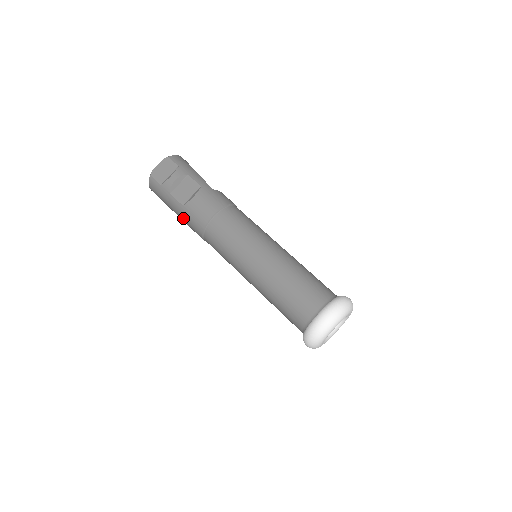
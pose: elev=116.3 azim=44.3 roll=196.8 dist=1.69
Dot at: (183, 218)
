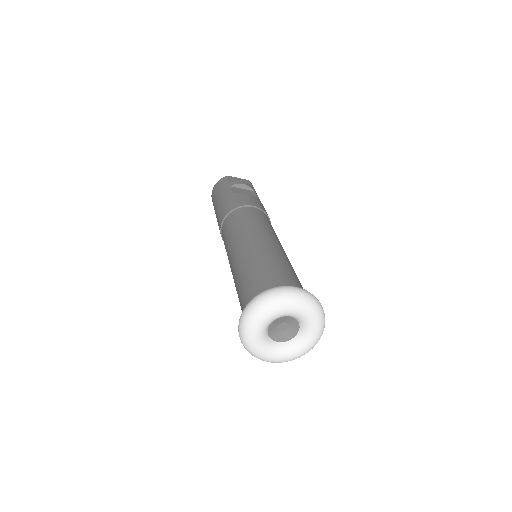
Dot at: (222, 203)
